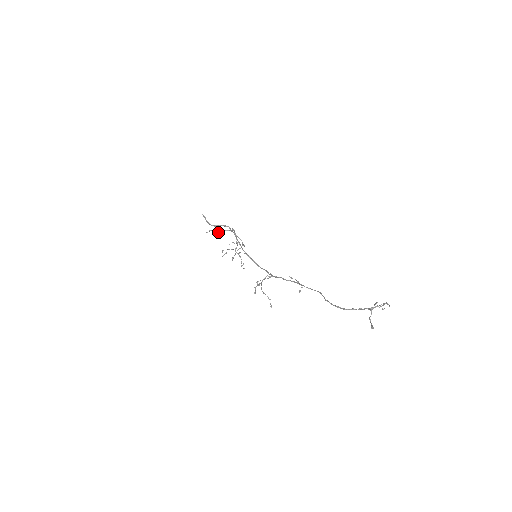
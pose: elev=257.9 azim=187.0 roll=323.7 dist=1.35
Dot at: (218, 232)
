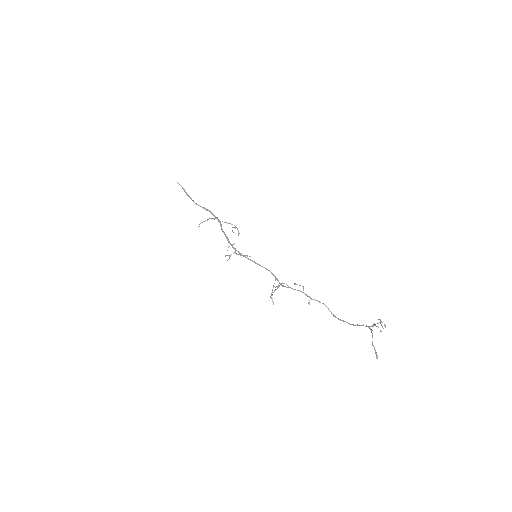
Dot at: (207, 220)
